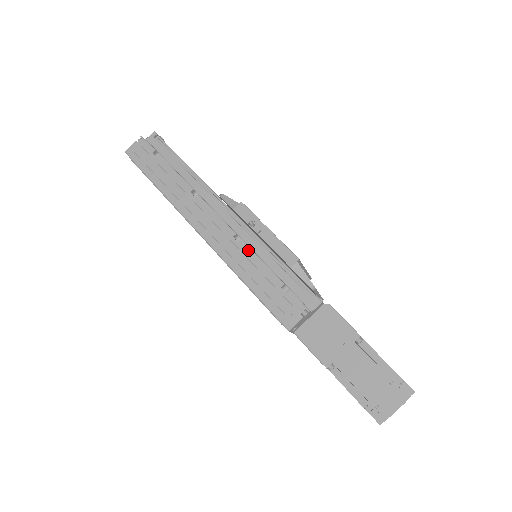
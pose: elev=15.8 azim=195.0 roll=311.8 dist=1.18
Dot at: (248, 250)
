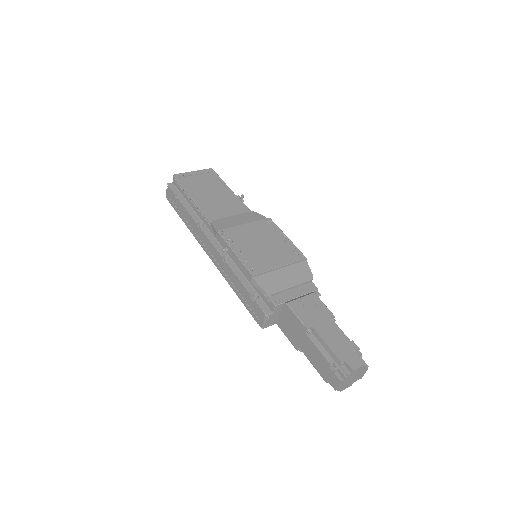
Dot at: (230, 269)
